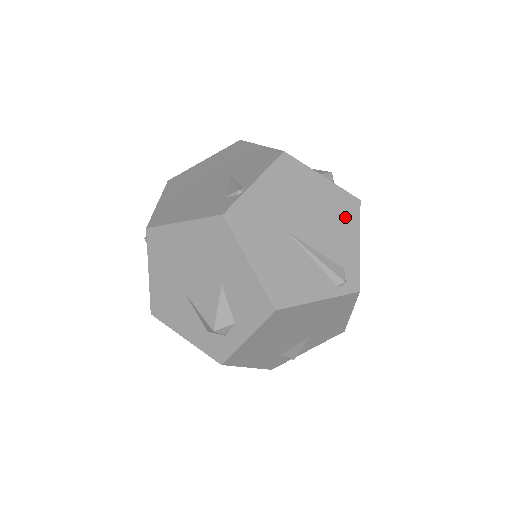
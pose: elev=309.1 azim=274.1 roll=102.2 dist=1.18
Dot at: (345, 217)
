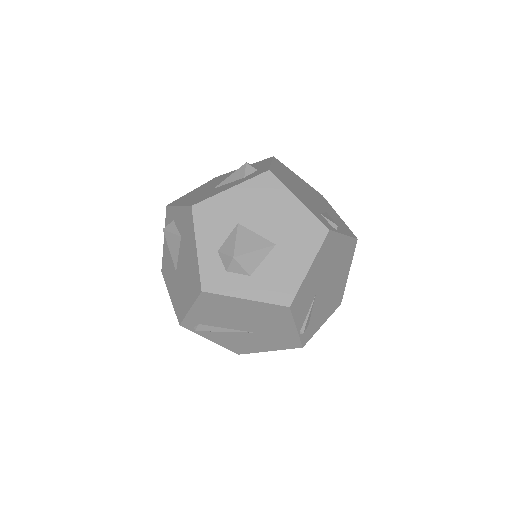
Dot at: occluded
